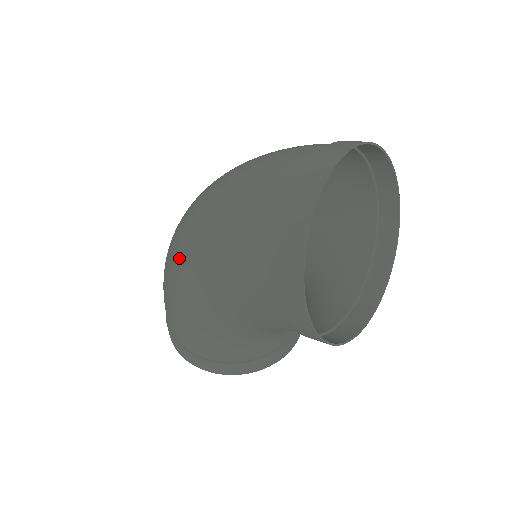
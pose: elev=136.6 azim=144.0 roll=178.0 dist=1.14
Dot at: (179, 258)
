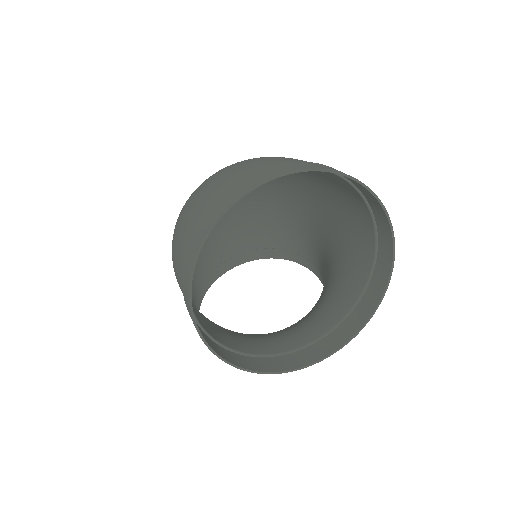
Dot at: occluded
